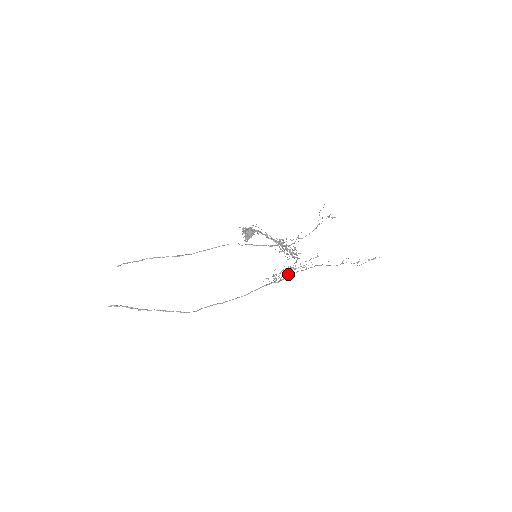
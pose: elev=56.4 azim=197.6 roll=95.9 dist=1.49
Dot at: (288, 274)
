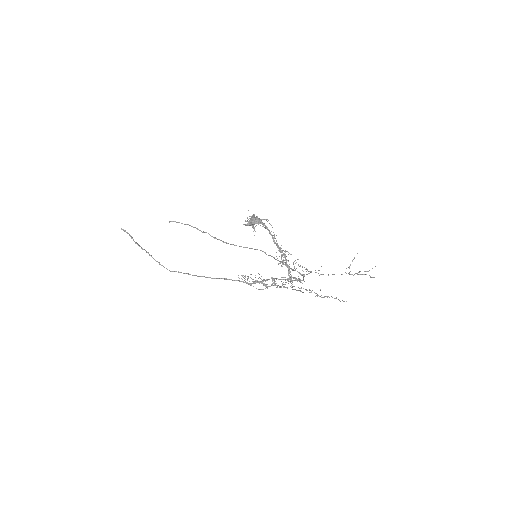
Dot at: (262, 281)
